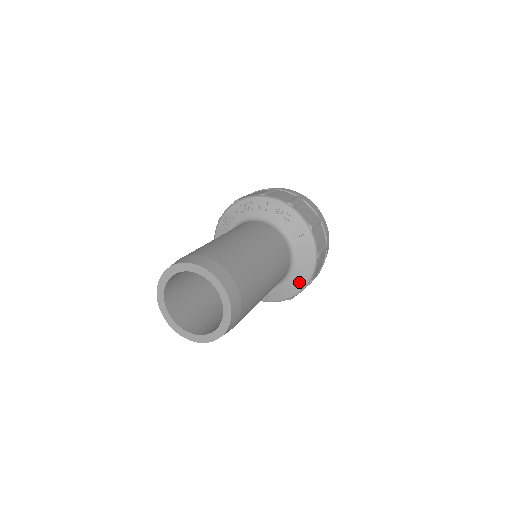
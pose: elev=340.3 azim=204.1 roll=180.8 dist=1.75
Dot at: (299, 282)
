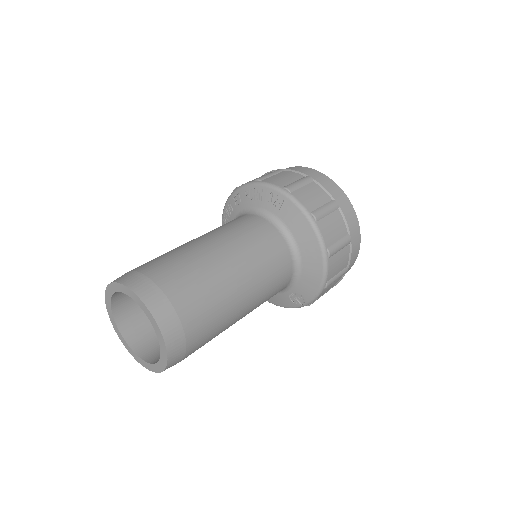
Dot at: (314, 260)
